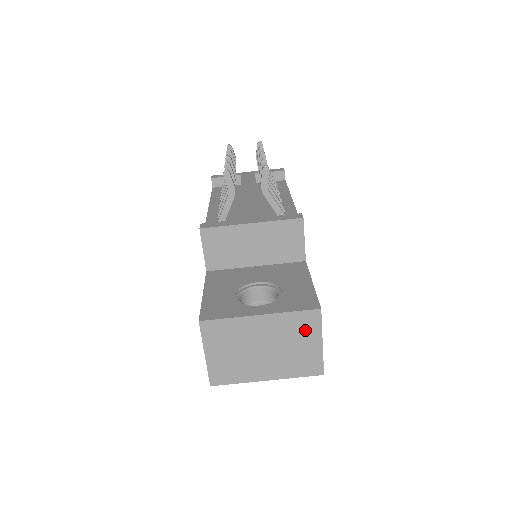
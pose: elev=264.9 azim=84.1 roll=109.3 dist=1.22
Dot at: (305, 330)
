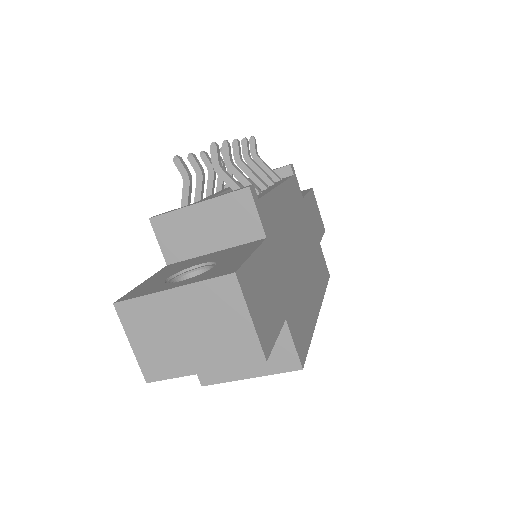
Dot at: (226, 303)
